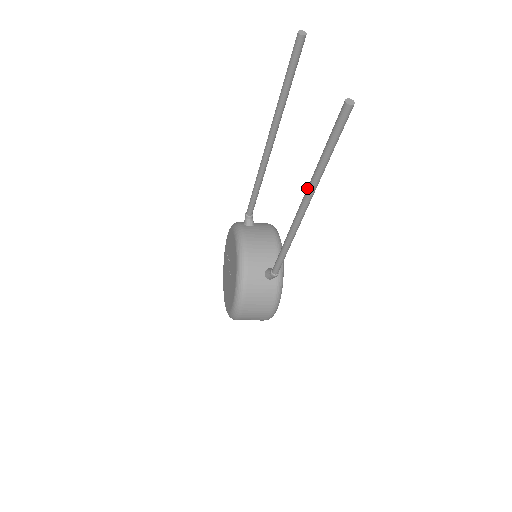
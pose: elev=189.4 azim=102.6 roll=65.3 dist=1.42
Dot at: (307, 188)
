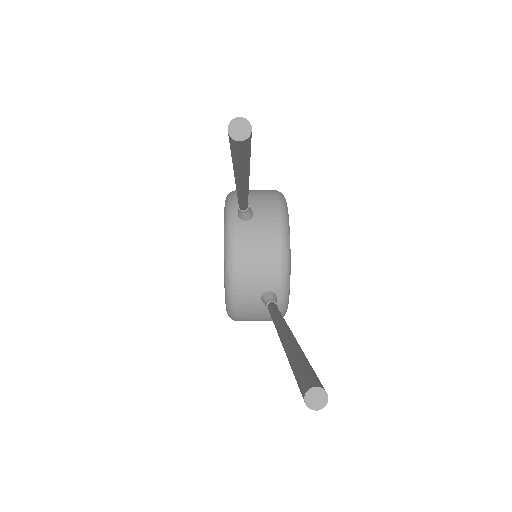
Dot at: (280, 339)
